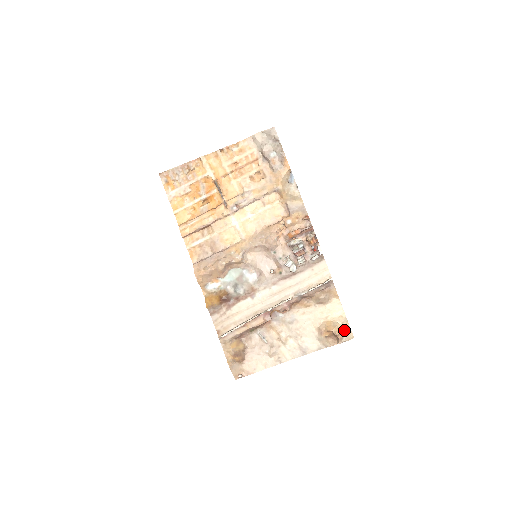
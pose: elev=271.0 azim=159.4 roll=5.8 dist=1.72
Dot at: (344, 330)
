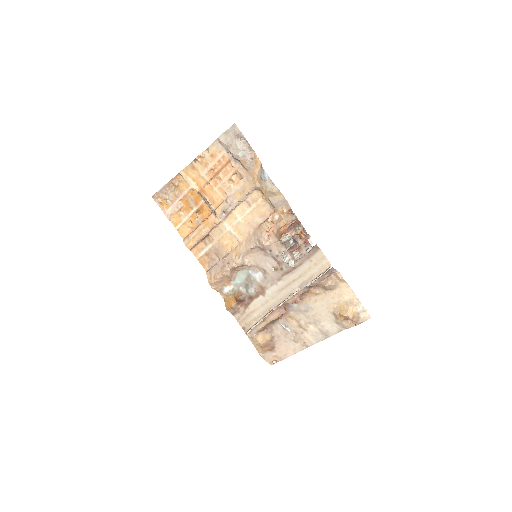
Dot at: (358, 312)
